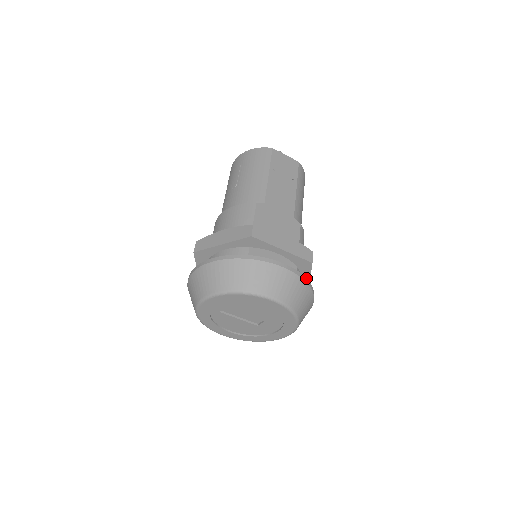
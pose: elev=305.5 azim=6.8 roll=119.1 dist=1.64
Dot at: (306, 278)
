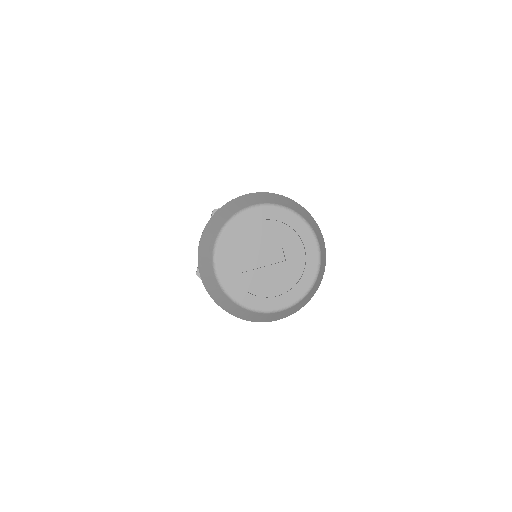
Dot at: occluded
